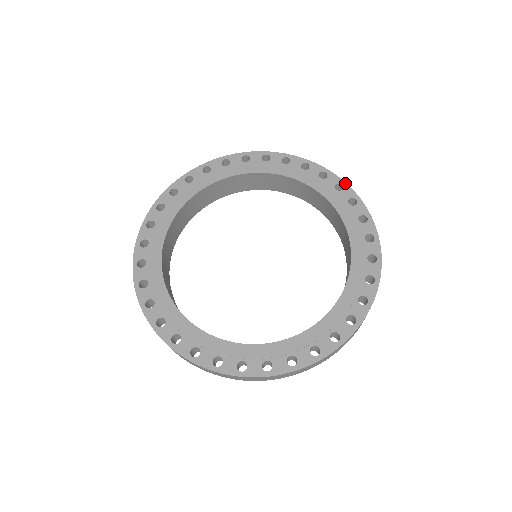
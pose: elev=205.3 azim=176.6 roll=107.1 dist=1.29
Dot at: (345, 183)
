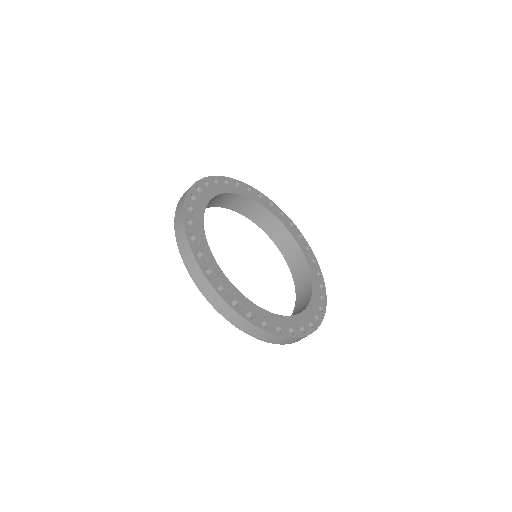
Dot at: occluded
